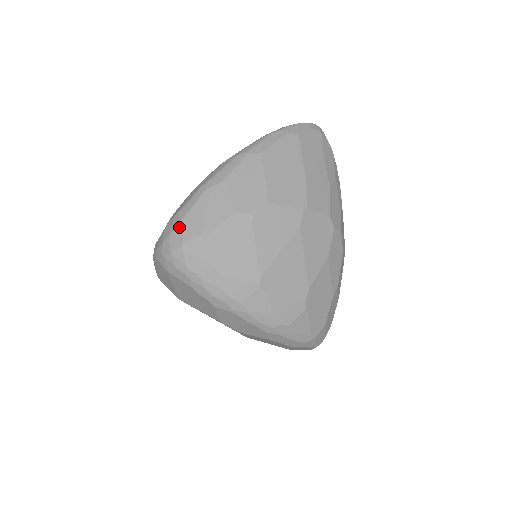
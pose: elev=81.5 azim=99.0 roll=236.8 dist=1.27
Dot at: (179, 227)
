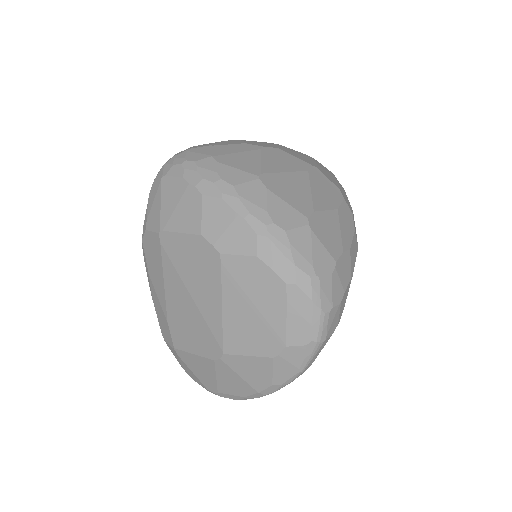
Dot at: occluded
